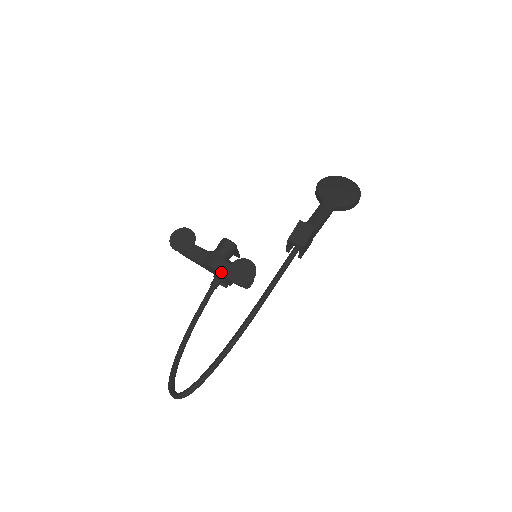
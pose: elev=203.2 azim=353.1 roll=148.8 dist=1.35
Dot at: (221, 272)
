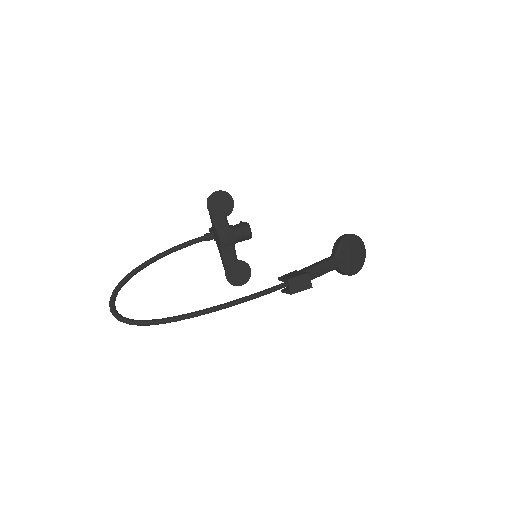
Dot at: (223, 252)
